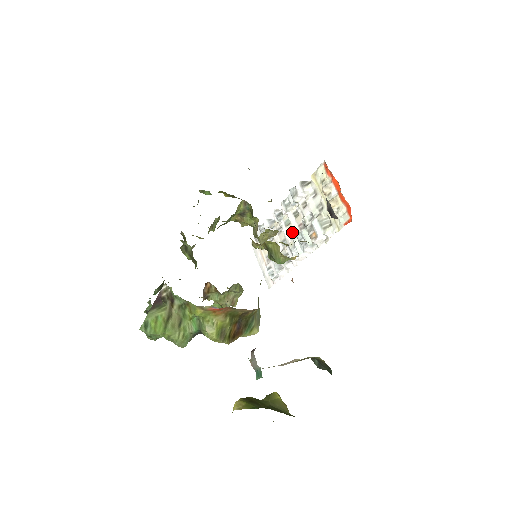
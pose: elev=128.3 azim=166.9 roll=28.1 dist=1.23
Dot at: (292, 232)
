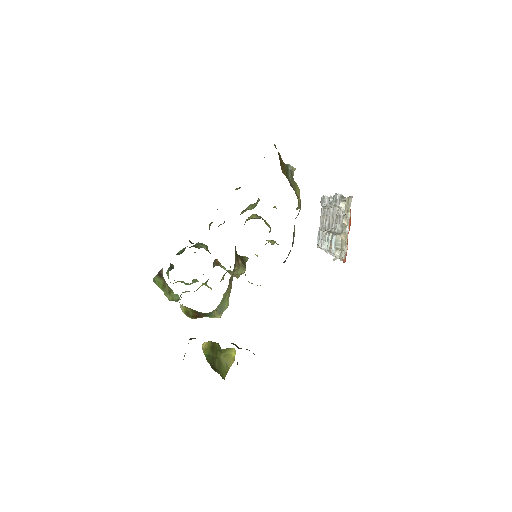
Dot at: occluded
